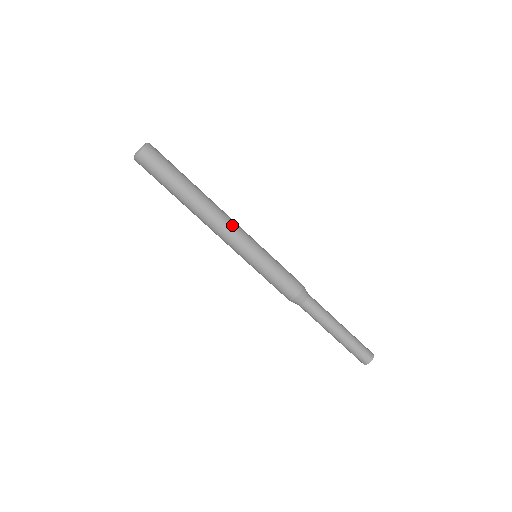
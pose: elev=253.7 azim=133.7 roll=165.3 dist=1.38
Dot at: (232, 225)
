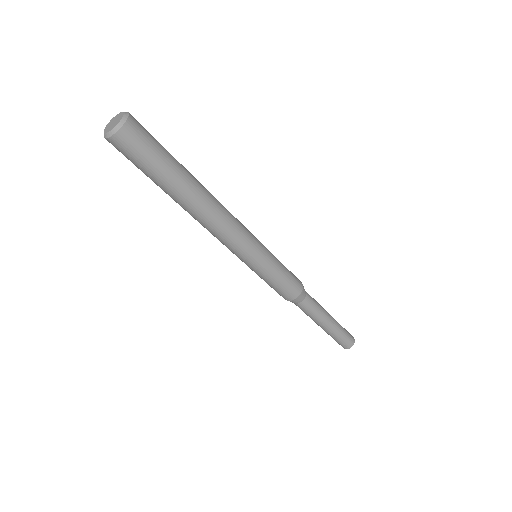
Dot at: (232, 233)
